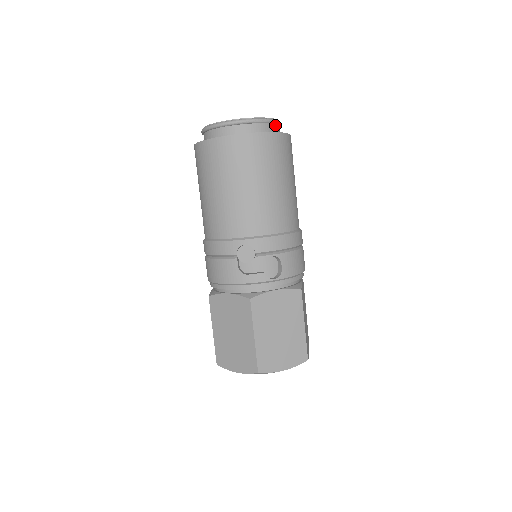
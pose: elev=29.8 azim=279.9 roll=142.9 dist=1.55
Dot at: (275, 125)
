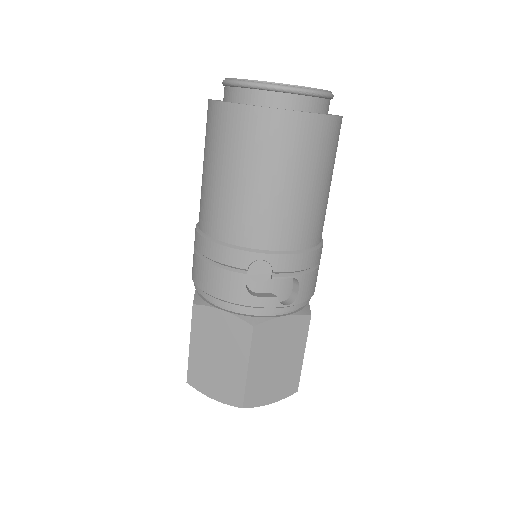
Dot at: (329, 100)
